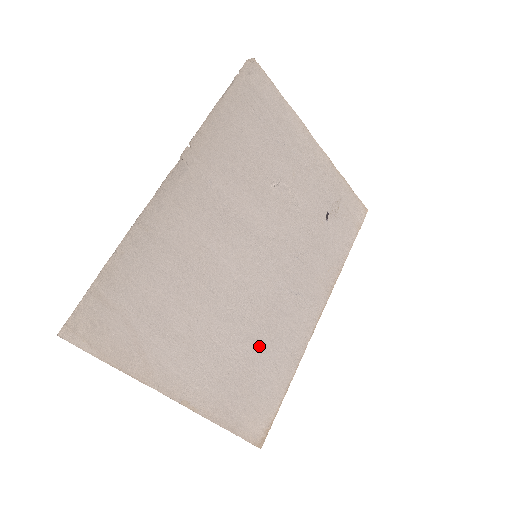
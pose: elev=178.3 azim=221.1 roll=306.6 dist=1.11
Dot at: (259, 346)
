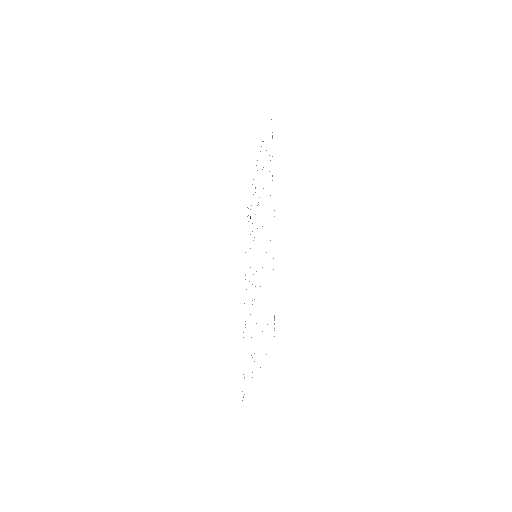
Dot at: occluded
